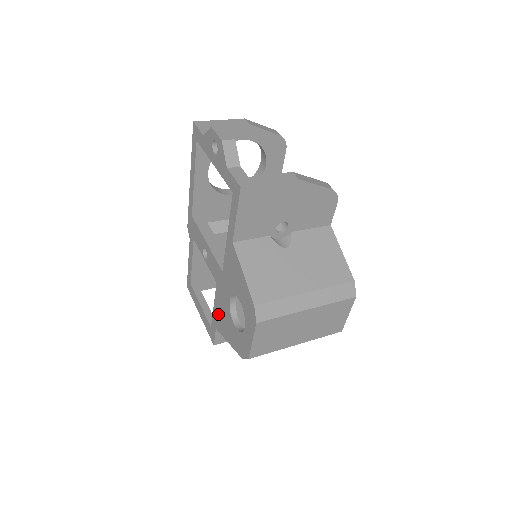
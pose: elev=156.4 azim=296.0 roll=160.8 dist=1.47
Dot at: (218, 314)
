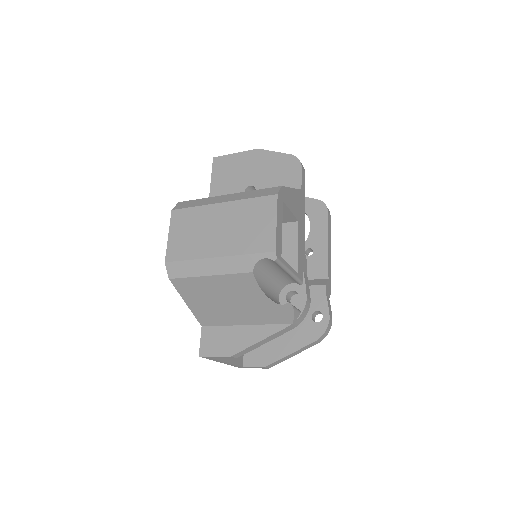
Dot at: occluded
